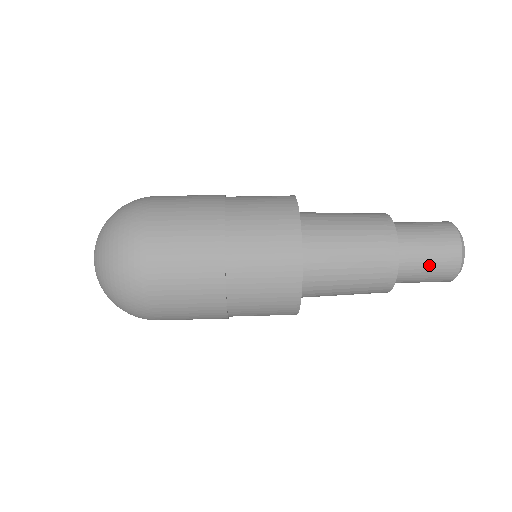
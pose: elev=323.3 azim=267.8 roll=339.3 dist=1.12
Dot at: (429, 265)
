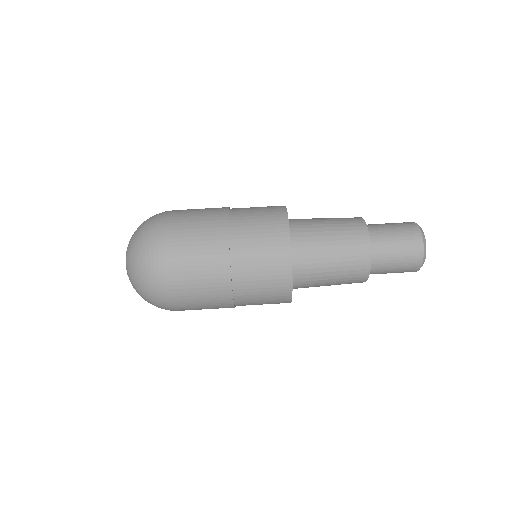
Dot at: (395, 267)
